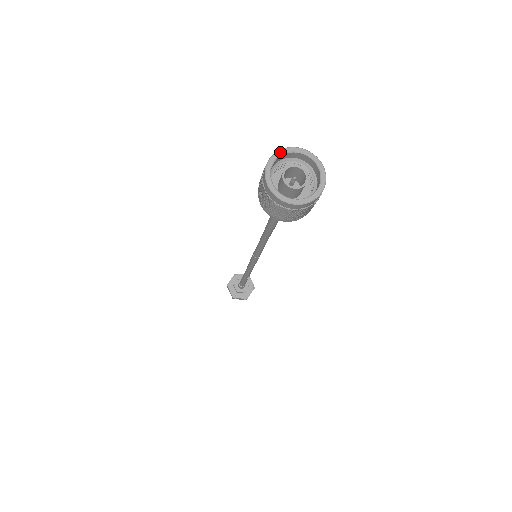
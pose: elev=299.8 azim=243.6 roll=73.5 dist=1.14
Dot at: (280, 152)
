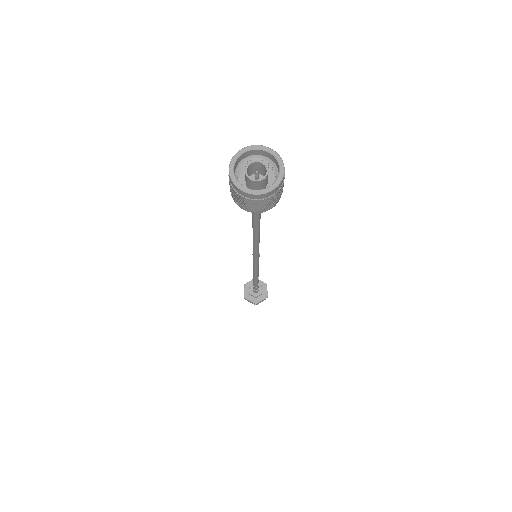
Dot at: (253, 147)
